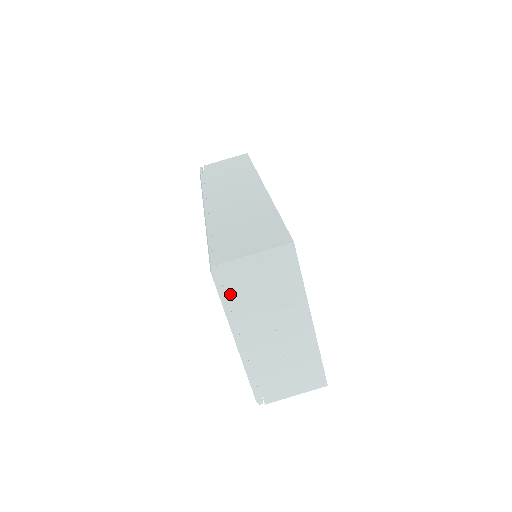
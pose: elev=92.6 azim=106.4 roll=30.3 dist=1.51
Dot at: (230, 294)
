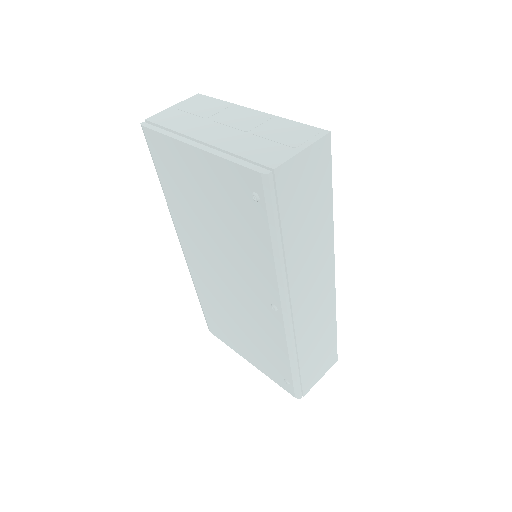
Dot at: (166, 126)
